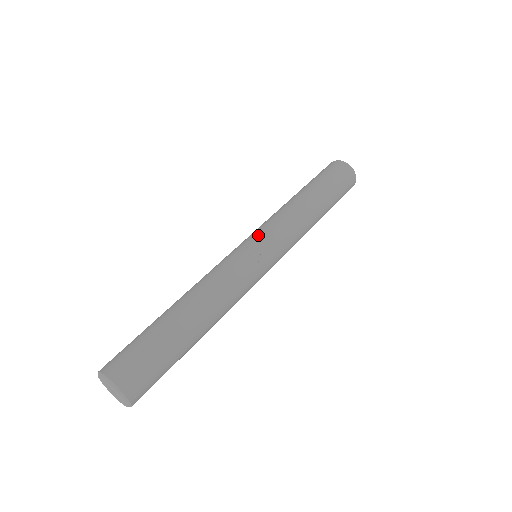
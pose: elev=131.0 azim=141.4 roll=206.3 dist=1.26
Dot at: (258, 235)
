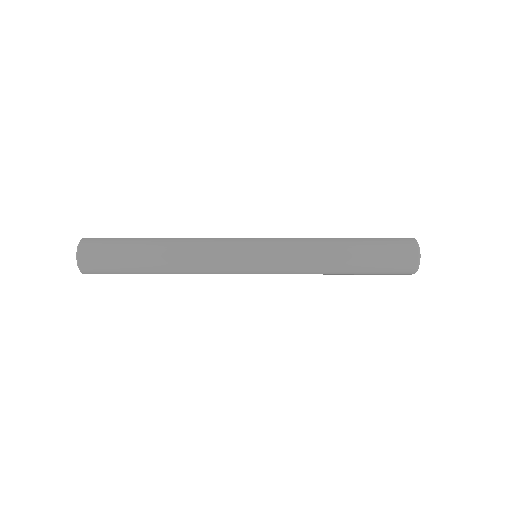
Dot at: occluded
